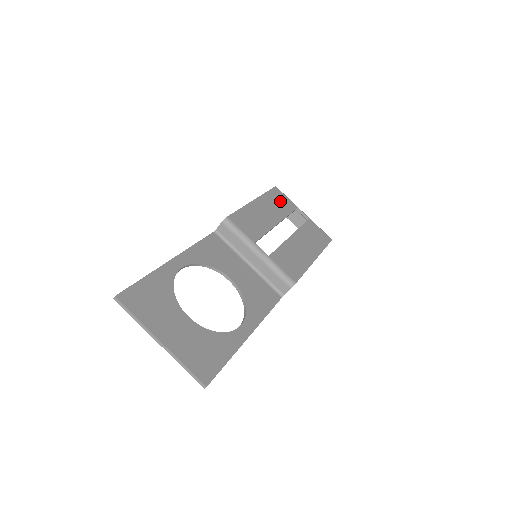
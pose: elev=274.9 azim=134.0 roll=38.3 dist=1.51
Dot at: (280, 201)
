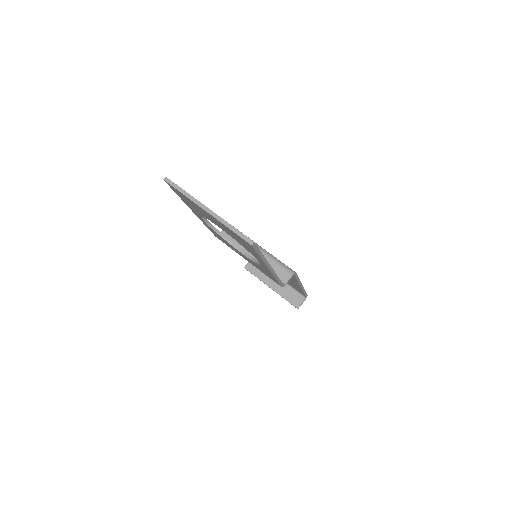
Dot at: occluded
